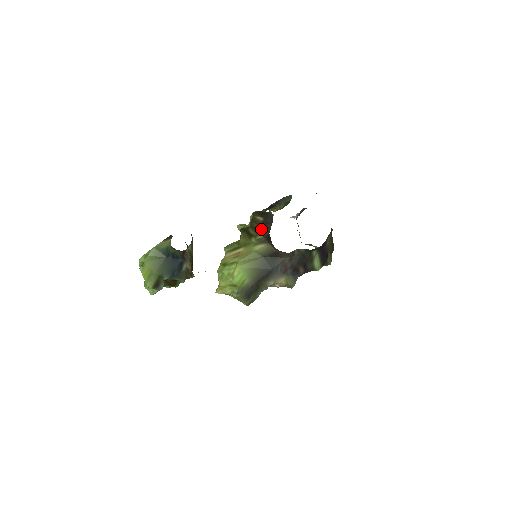
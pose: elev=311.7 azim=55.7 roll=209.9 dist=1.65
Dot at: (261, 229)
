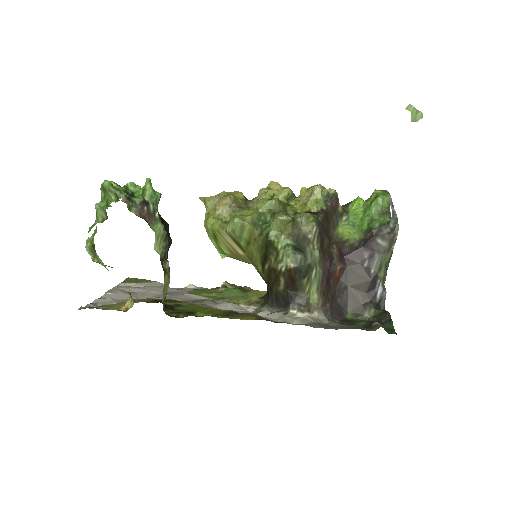
Dot at: (270, 287)
